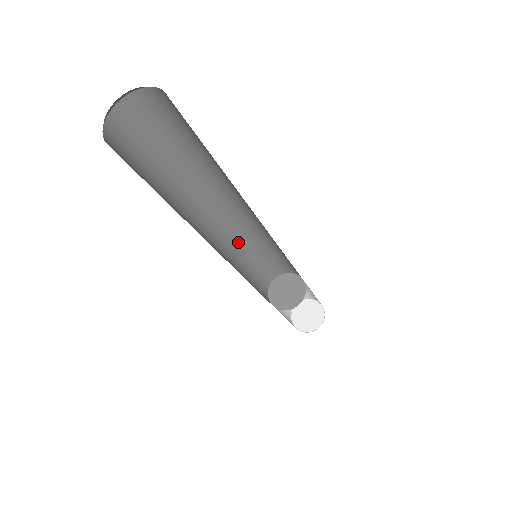
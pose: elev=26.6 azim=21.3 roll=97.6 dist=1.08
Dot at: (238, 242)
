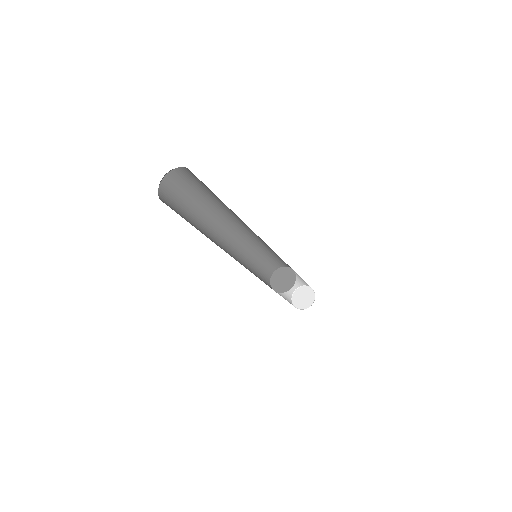
Dot at: (242, 251)
